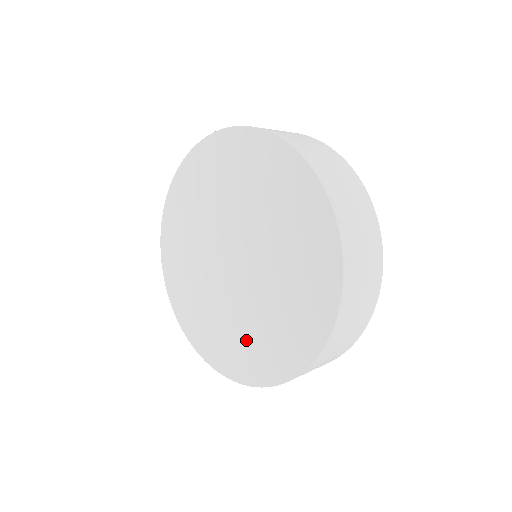
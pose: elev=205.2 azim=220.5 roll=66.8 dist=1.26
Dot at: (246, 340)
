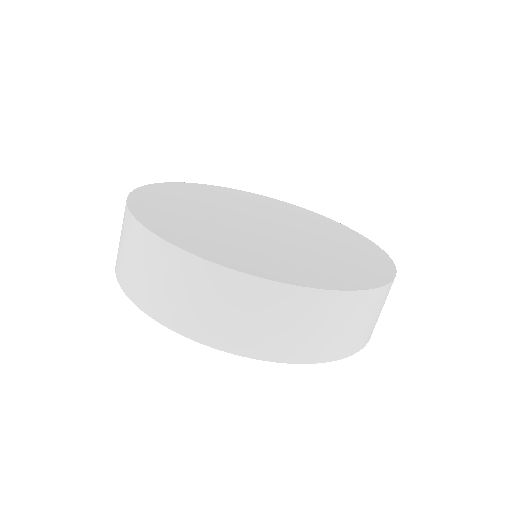
Dot at: occluded
